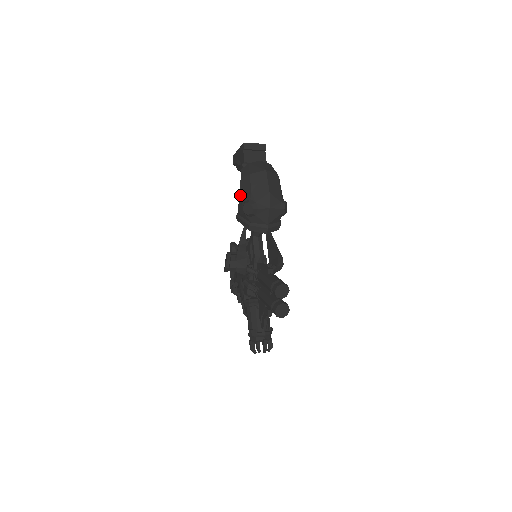
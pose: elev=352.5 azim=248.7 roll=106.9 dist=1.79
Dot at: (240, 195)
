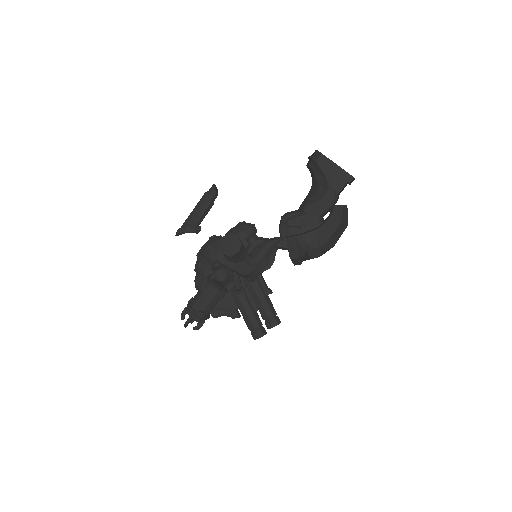
Dot at: (317, 232)
